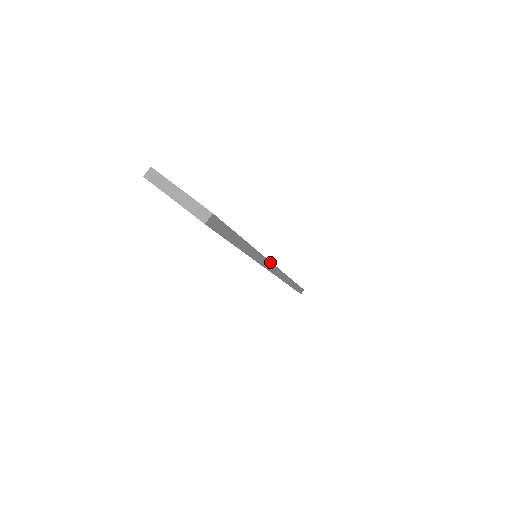
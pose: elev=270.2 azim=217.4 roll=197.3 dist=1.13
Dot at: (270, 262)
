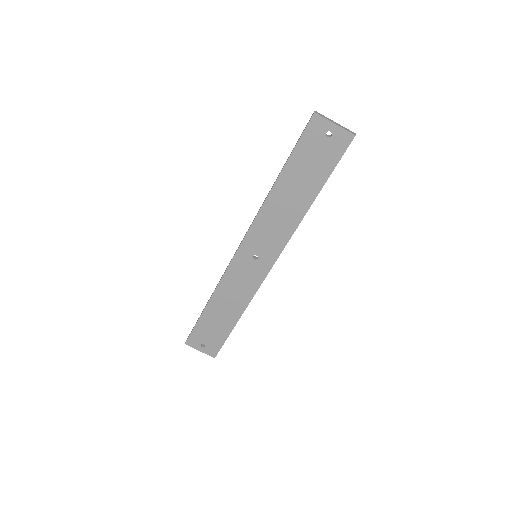
Dot at: (286, 244)
